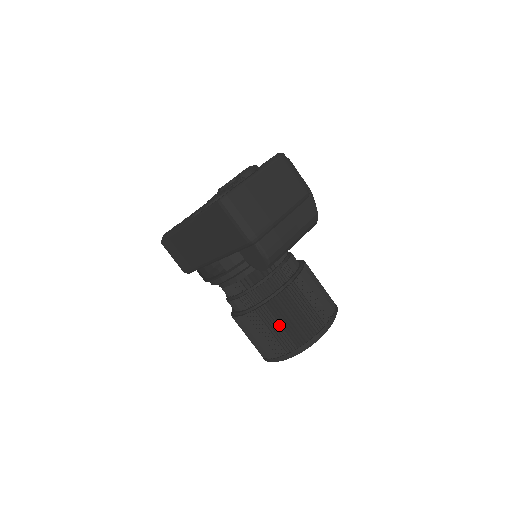
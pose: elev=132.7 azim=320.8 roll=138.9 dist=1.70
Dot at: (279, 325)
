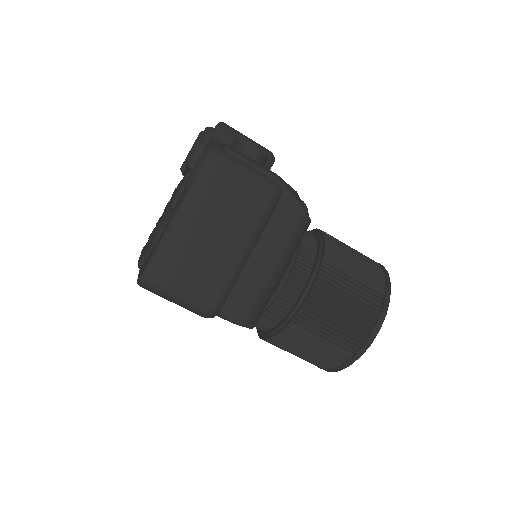
Dot at: (310, 347)
